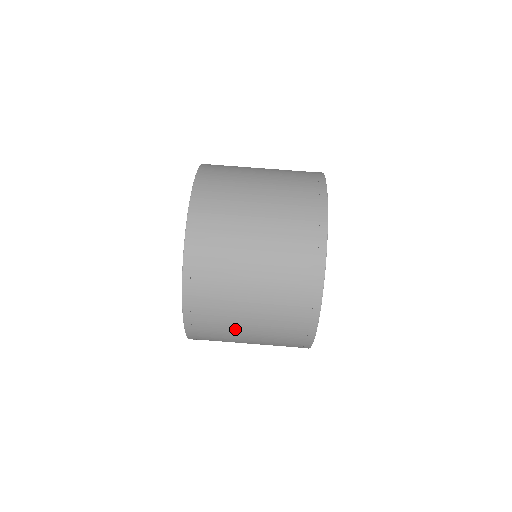
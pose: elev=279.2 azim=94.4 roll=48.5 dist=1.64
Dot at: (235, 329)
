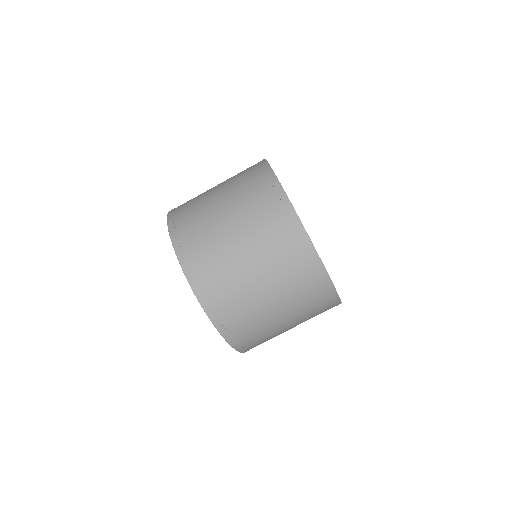
Dot at: (268, 320)
